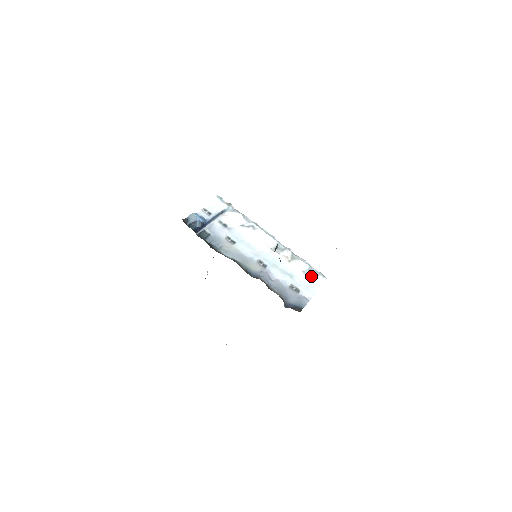
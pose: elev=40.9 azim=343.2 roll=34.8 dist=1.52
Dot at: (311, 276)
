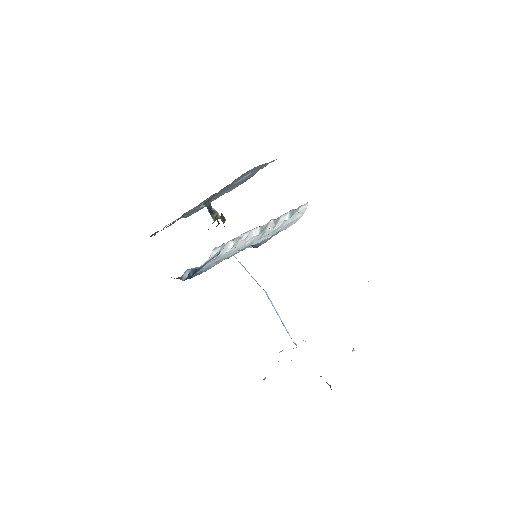
Dot at: (293, 215)
